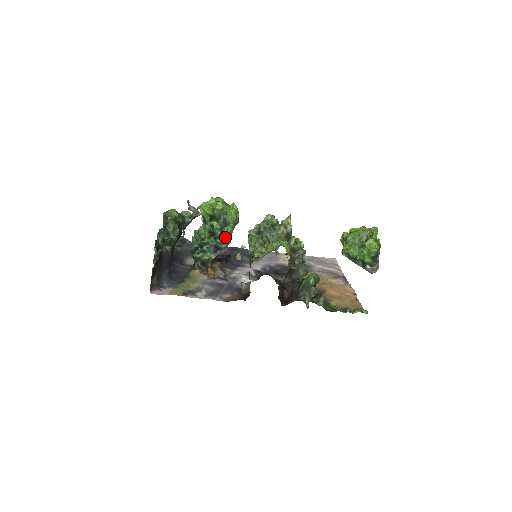
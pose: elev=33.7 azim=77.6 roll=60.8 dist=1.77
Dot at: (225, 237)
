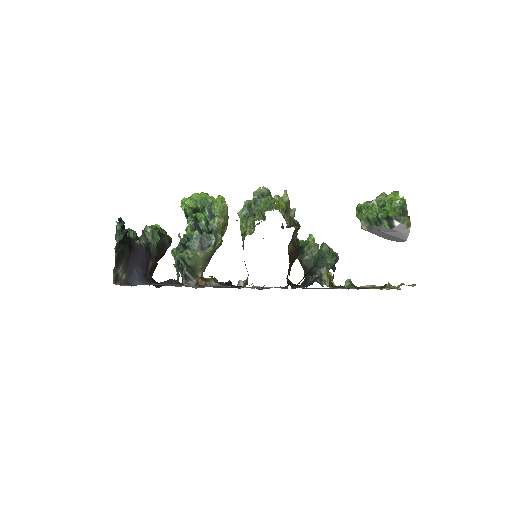
Dot at: (212, 230)
